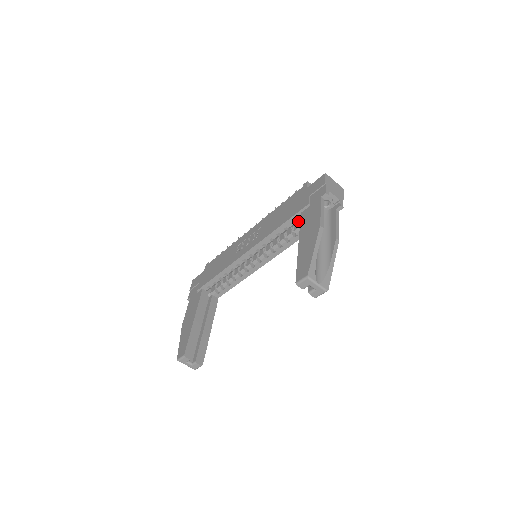
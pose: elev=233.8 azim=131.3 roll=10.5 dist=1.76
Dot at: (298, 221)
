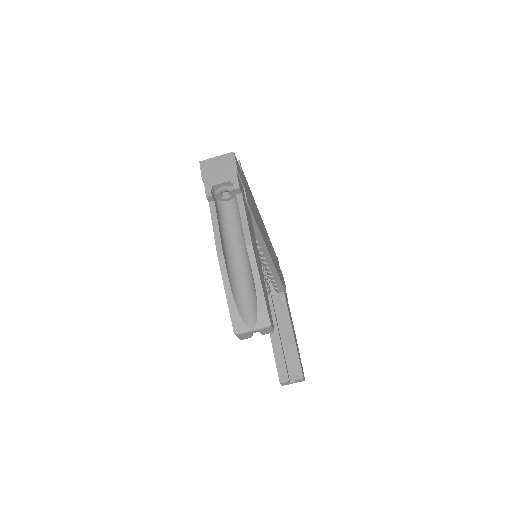
Dot at: occluded
